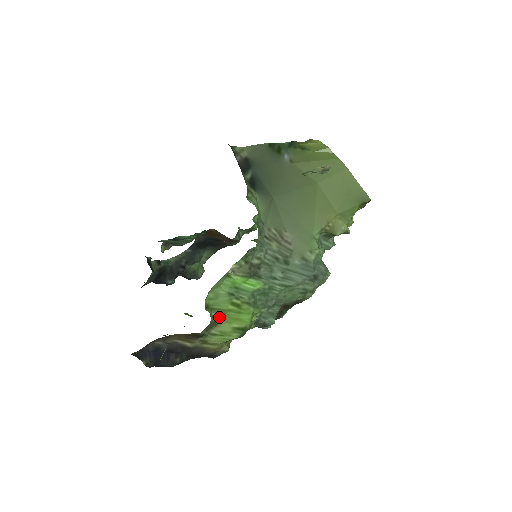
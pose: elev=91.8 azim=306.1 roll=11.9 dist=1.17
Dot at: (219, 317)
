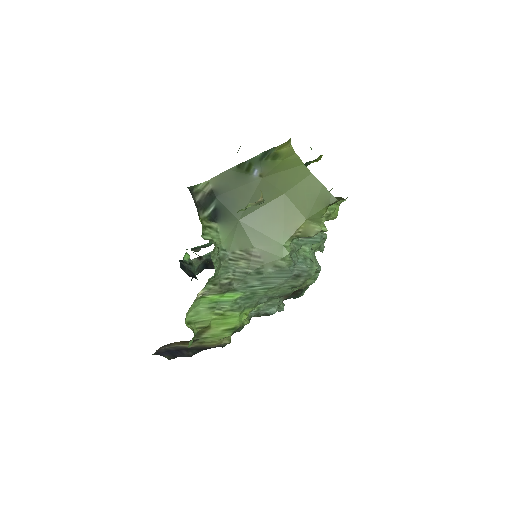
Dot at: (203, 327)
